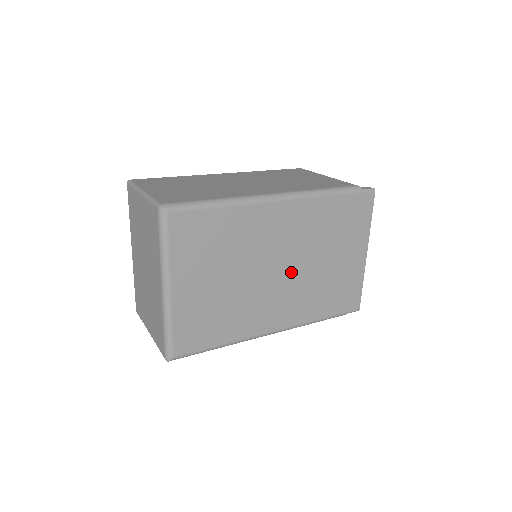
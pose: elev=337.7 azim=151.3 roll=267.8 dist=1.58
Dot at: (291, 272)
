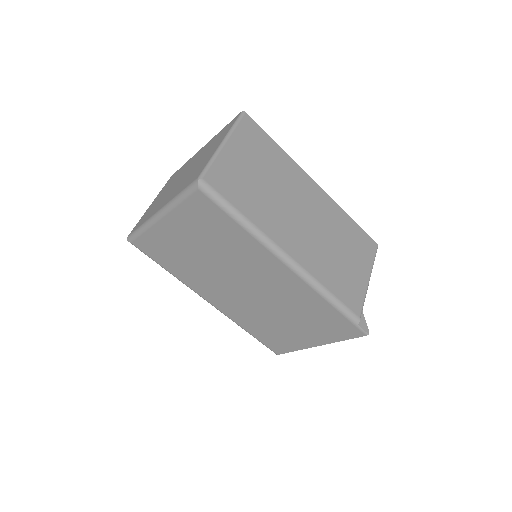
Dot at: (252, 296)
